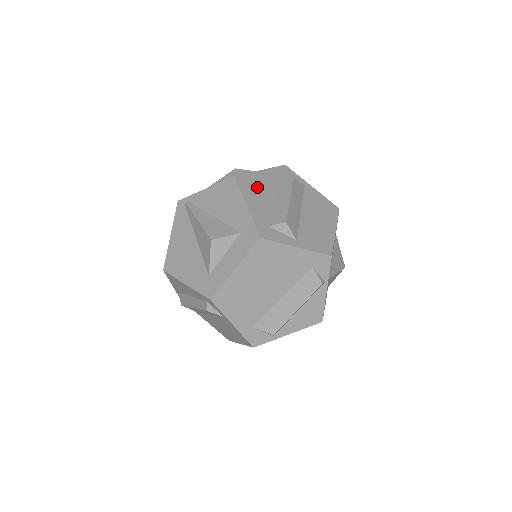
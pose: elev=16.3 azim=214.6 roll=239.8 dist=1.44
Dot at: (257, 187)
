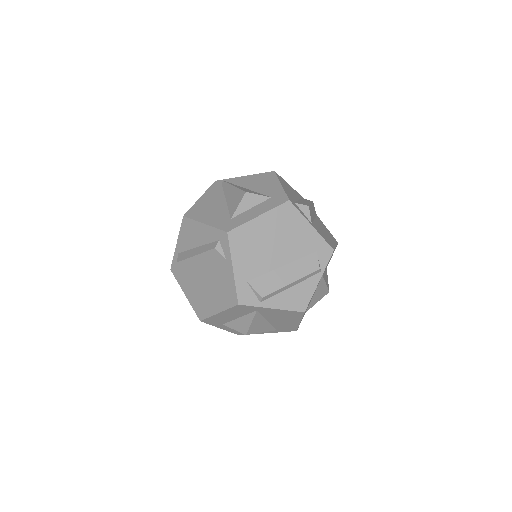
Dot at: (288, 187)
